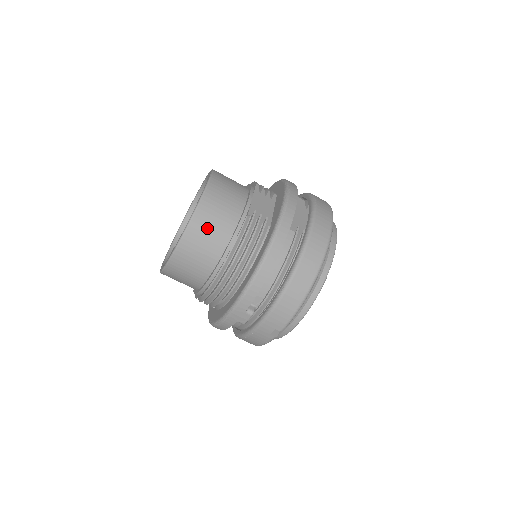
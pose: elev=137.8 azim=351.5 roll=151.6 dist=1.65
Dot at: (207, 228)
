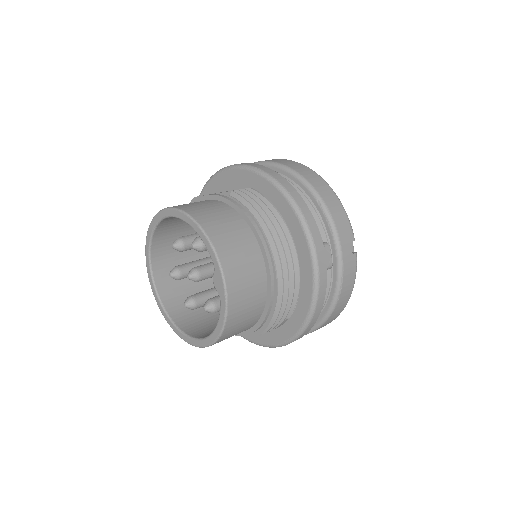
Dot at: (219, 224)
